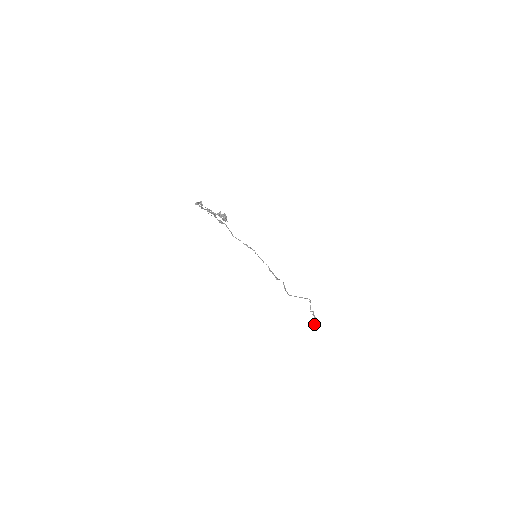
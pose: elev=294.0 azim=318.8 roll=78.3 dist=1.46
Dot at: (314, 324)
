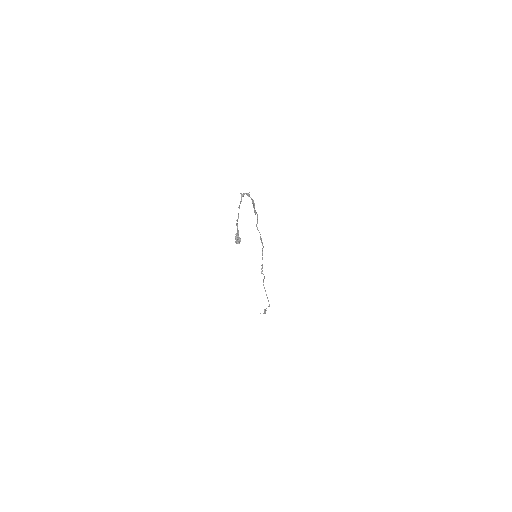
Dot at: occluded
